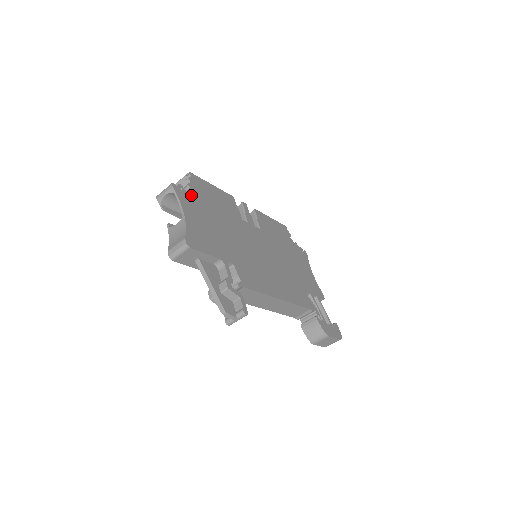
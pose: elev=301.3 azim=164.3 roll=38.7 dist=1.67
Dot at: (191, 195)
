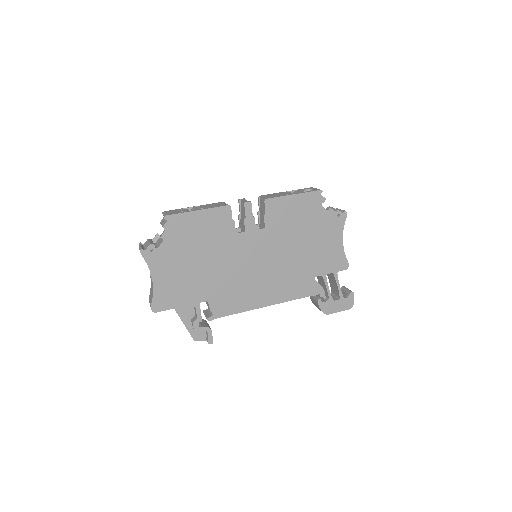
Dot at: (164, 249)
